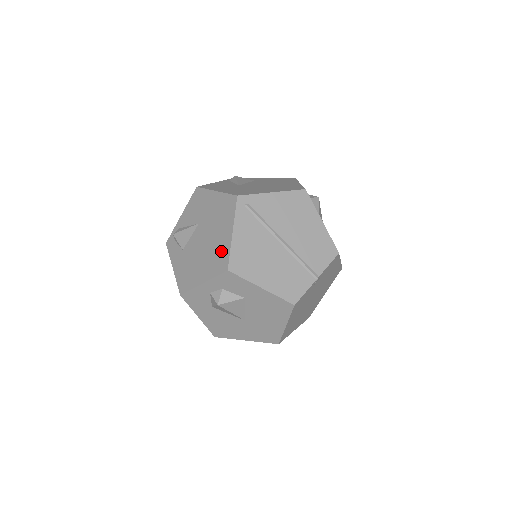
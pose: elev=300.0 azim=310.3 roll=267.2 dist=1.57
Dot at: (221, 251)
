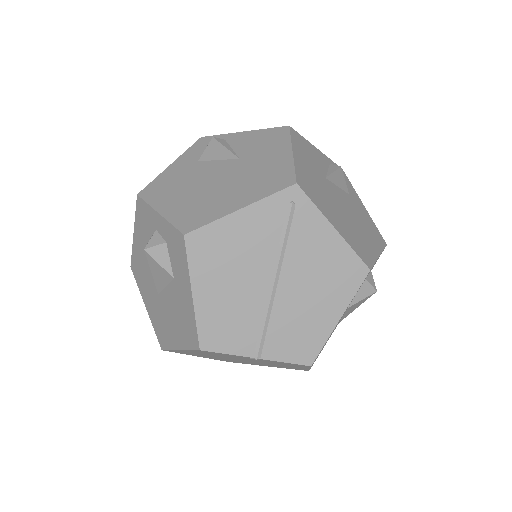
Dot at: (209, 210)
